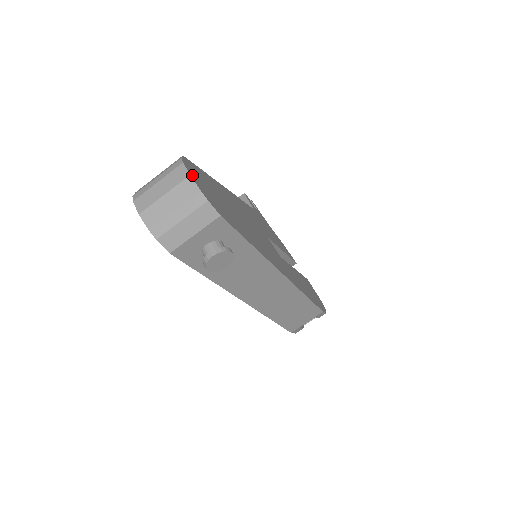
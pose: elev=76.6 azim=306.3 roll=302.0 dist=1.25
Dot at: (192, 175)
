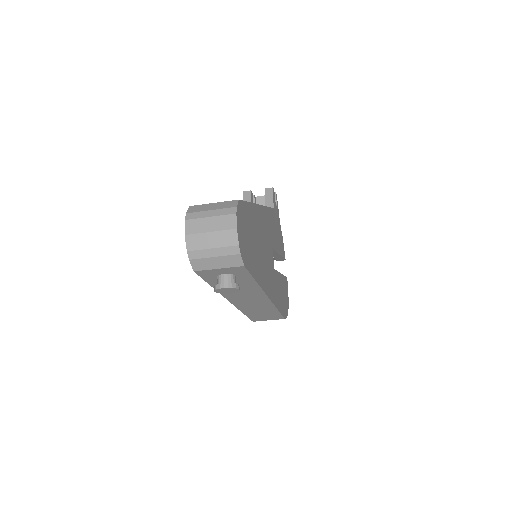
Dot at: (238, 226)
